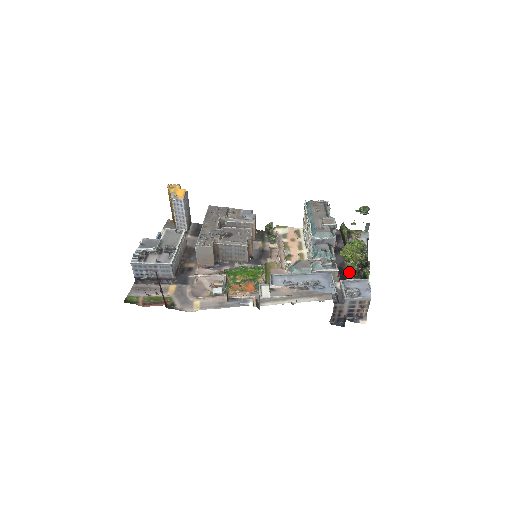
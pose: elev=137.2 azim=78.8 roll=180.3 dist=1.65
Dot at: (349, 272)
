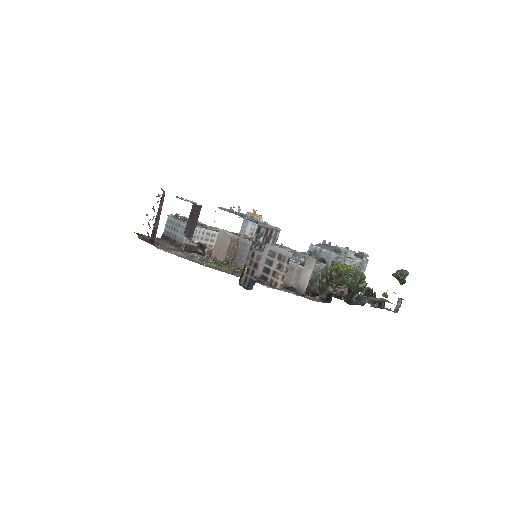
Dot at: occluded
